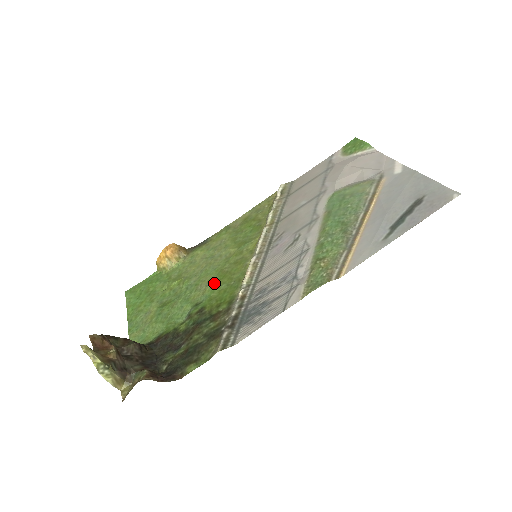
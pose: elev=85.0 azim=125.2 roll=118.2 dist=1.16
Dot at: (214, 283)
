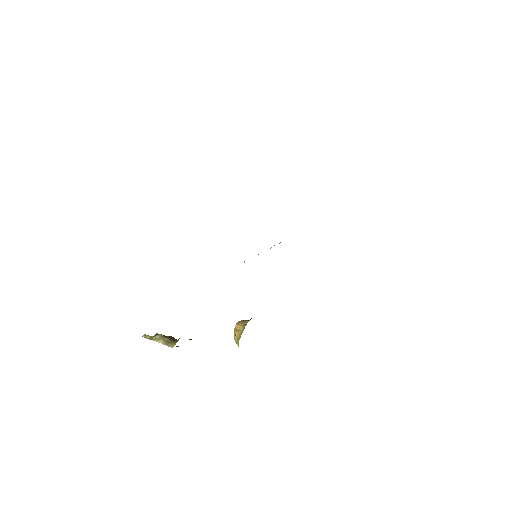
Dot at: occluded
